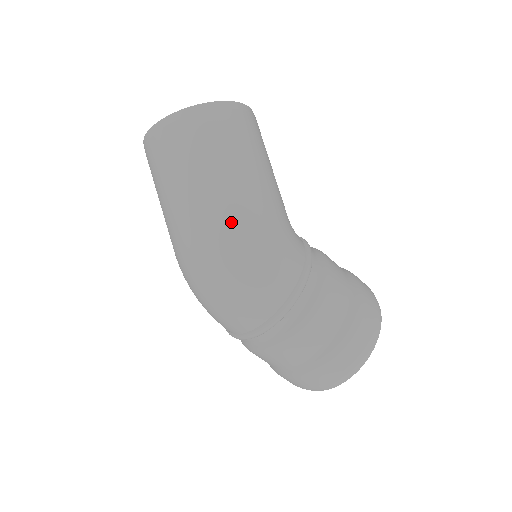
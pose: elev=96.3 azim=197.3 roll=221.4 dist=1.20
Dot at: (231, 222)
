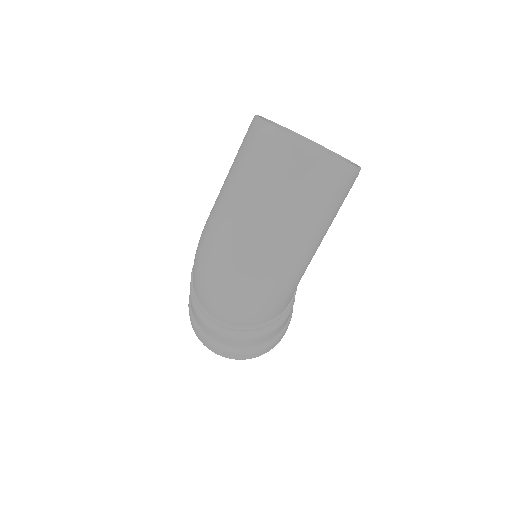
Dot at: (289, 267)
